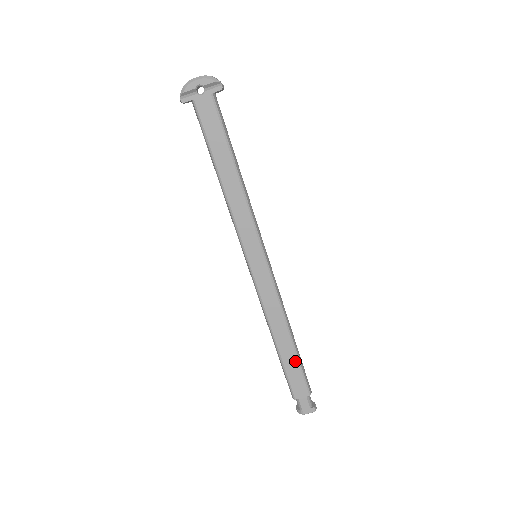
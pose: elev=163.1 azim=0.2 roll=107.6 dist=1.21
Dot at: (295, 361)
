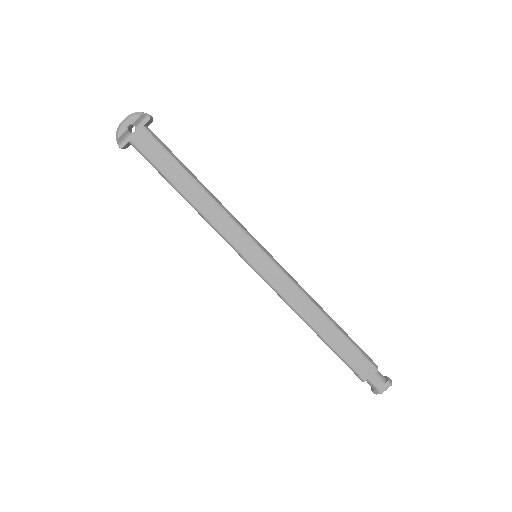
Dot at: (344, 342)
